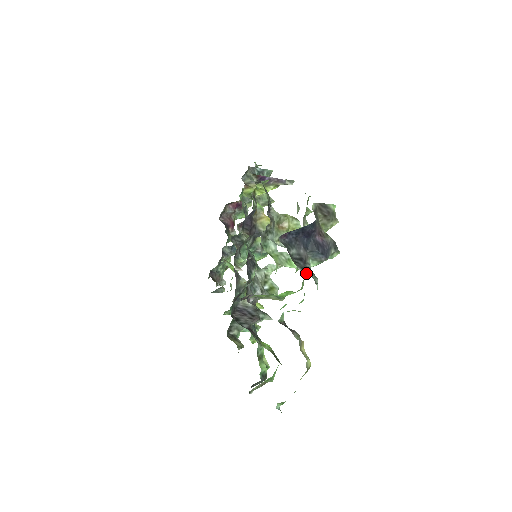
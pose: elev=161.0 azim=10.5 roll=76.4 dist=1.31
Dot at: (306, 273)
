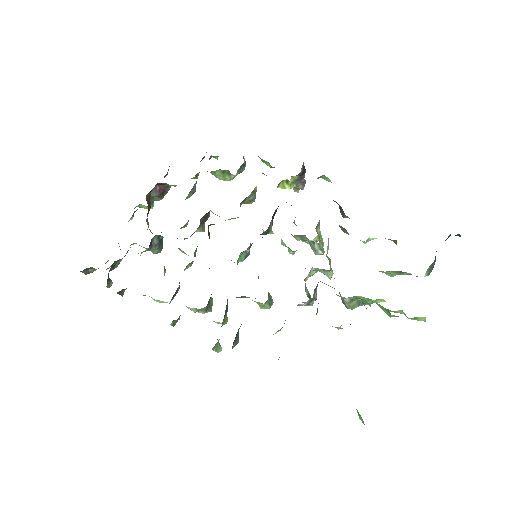
Dot at: occluded
